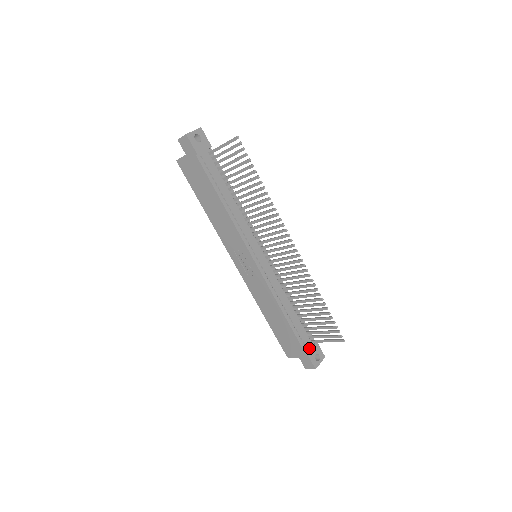
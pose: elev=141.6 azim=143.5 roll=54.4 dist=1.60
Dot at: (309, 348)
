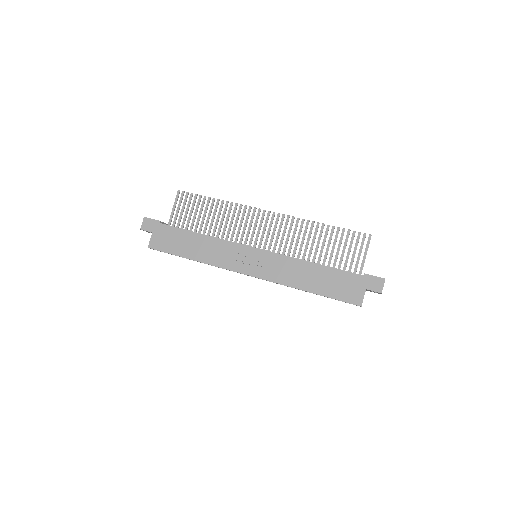
Dot at: occluded
